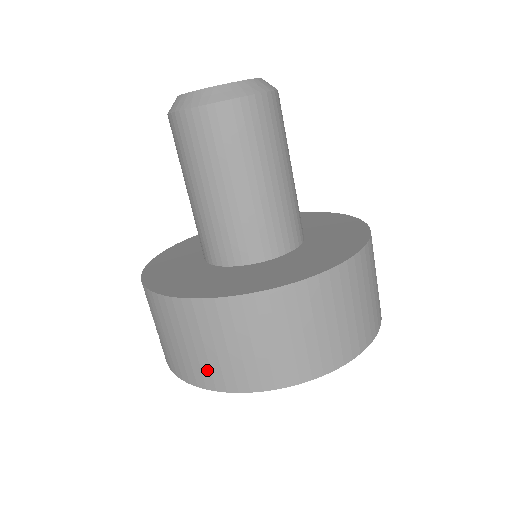
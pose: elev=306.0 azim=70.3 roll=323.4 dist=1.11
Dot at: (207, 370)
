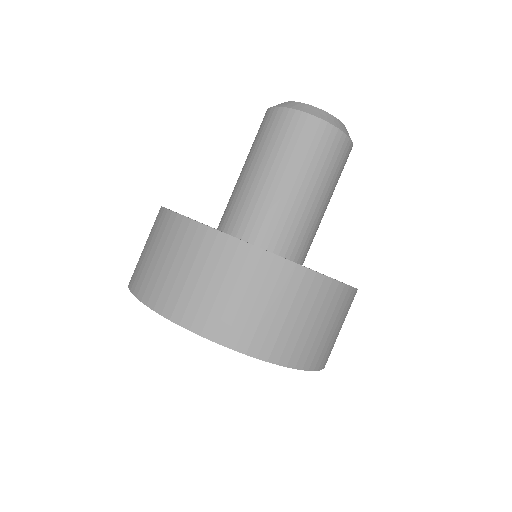
Dot at: (138, 270)
